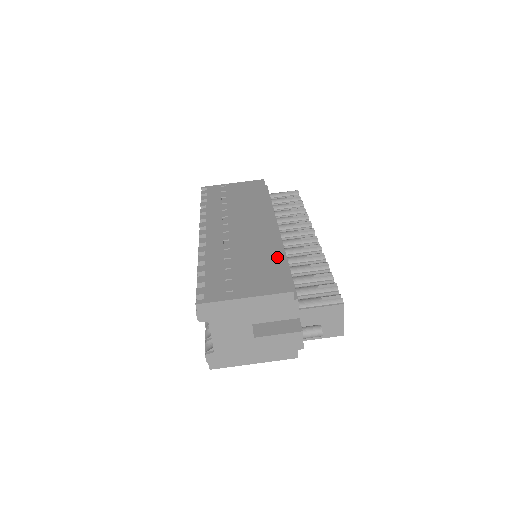
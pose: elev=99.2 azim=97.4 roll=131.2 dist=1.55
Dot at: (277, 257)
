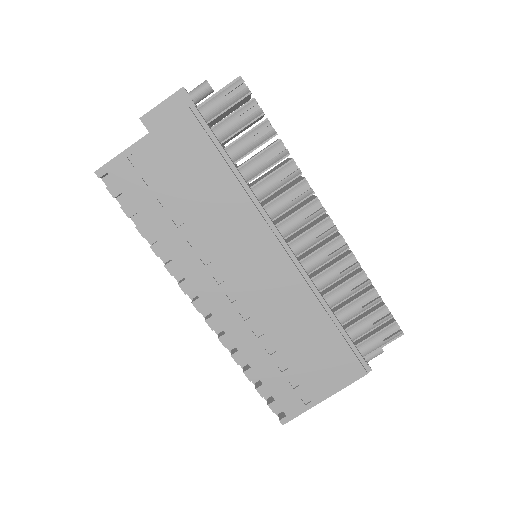
Dot at: (325, 325)
